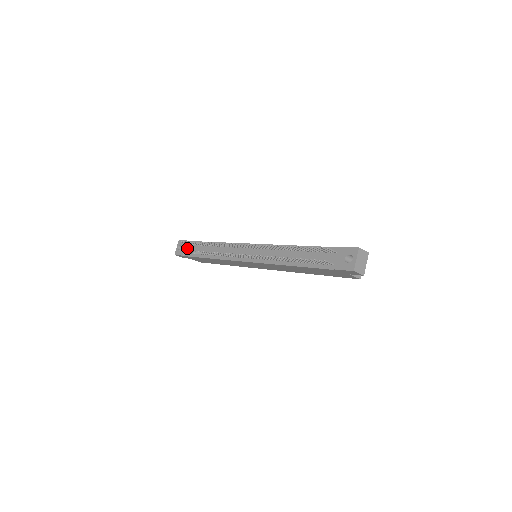
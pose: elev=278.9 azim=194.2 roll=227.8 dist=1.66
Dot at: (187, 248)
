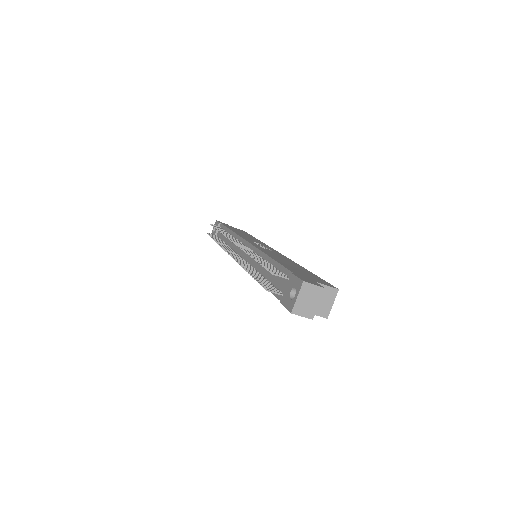
Dot at: (218, 231)
